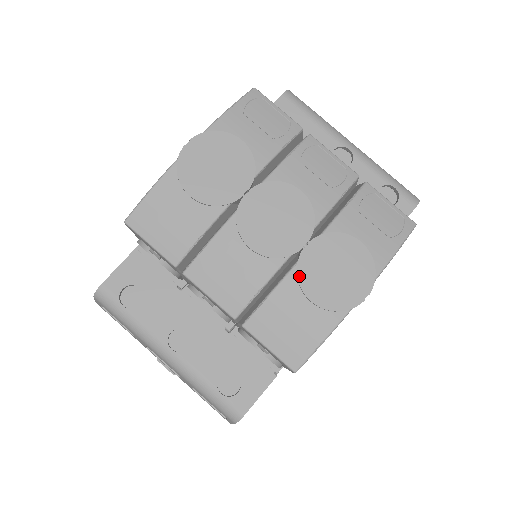
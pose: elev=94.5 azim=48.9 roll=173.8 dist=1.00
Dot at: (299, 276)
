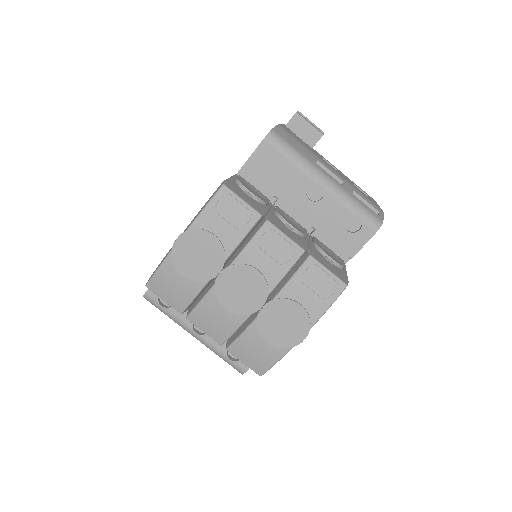
Dot at: (258, 327)
